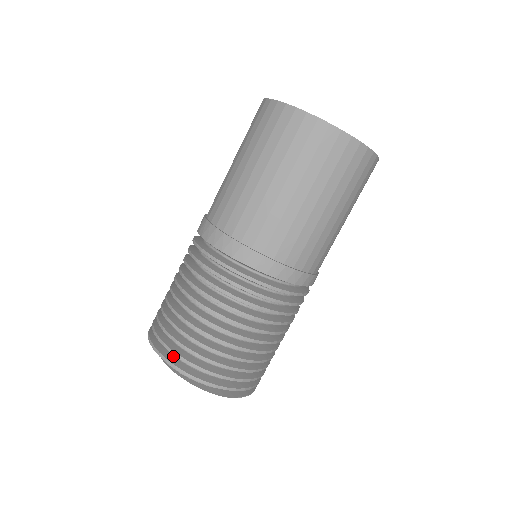
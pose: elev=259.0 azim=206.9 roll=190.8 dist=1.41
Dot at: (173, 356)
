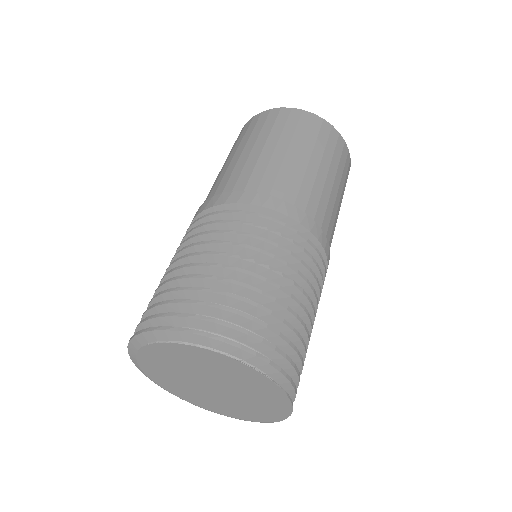
Dot at: occluded
